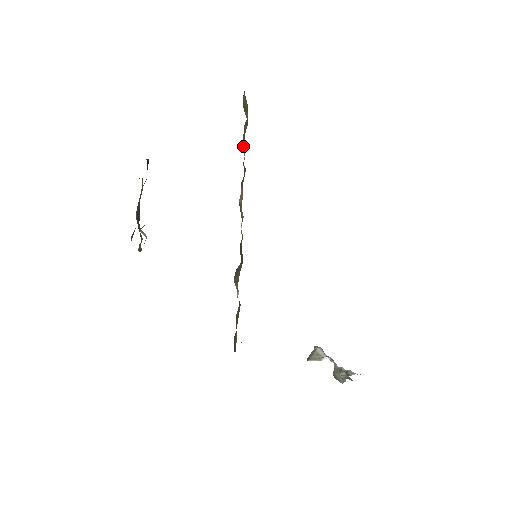
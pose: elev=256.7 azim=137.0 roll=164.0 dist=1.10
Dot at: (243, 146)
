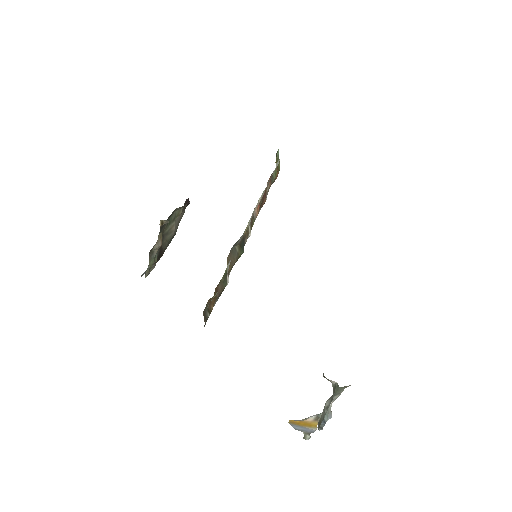
Dot at: occluded
